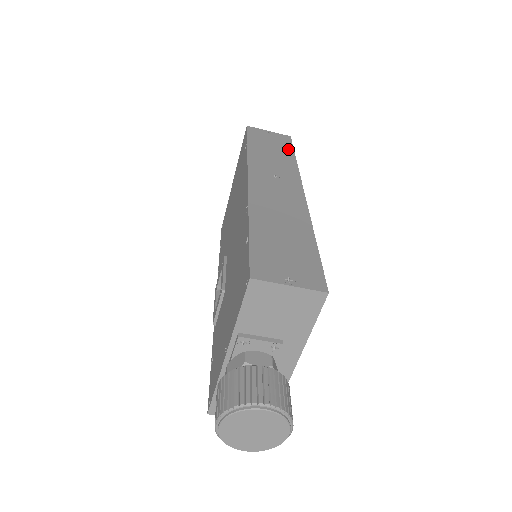
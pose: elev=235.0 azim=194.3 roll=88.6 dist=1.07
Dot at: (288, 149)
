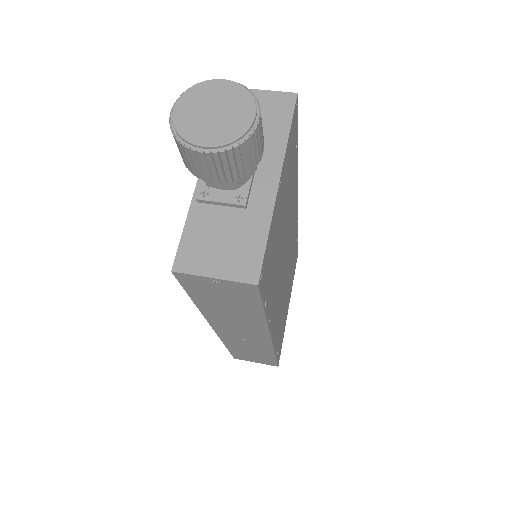
Dot at: occluded
